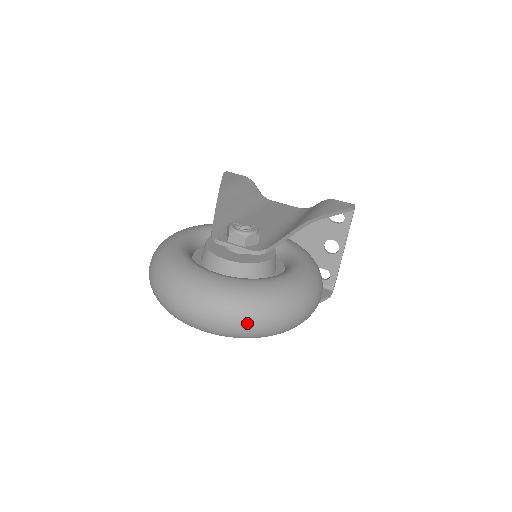
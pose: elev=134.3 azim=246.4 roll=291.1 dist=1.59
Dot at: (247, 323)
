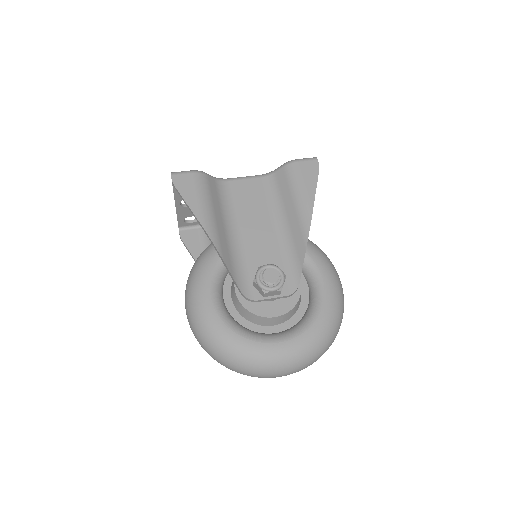
Dot at: occluded
